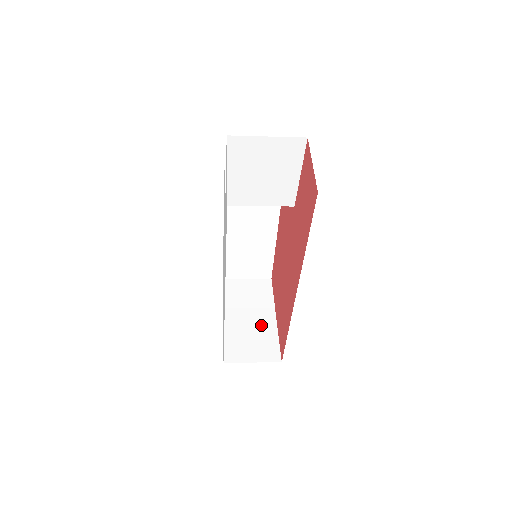
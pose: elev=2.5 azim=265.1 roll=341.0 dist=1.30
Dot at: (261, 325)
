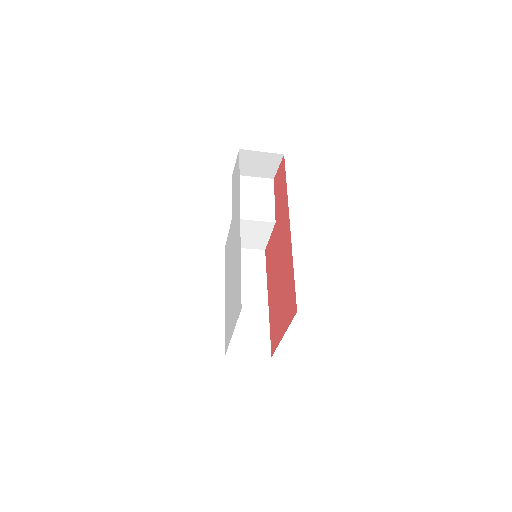
Dot at: occluded
